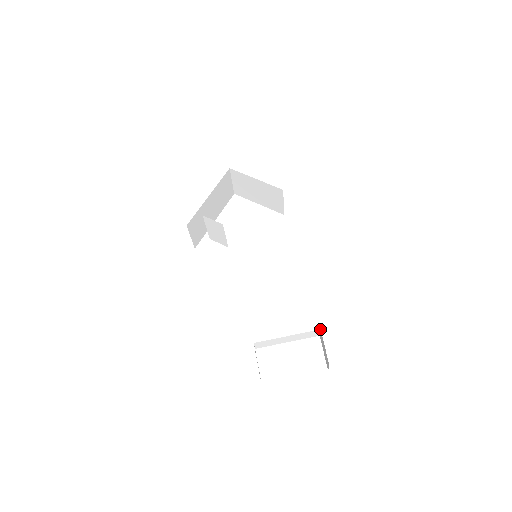
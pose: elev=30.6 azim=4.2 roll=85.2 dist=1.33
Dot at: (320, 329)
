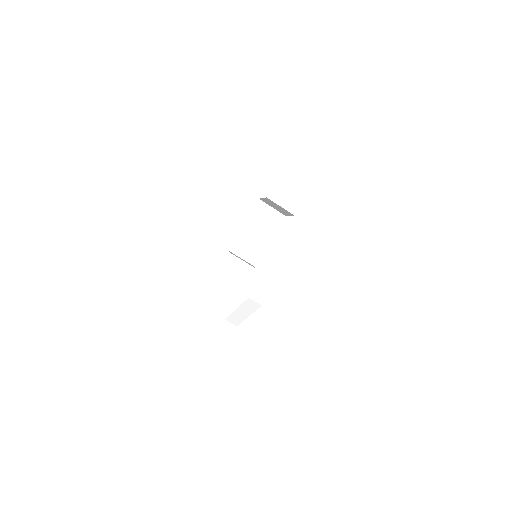
Dot at: occluded
